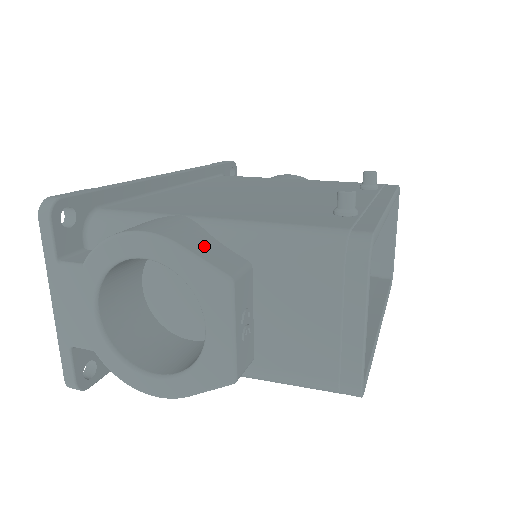
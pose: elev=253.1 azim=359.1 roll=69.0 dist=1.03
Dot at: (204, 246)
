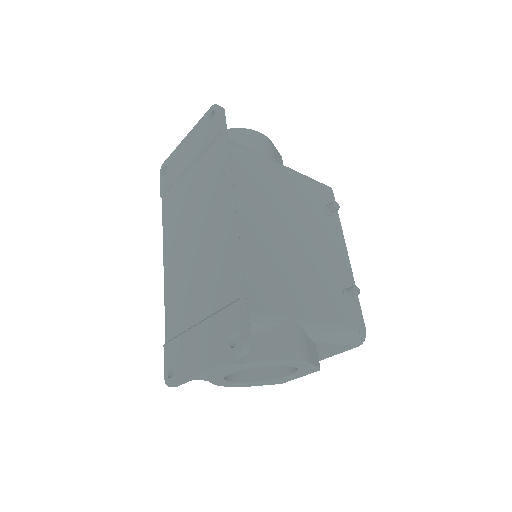
Dot at: (311, 352)
